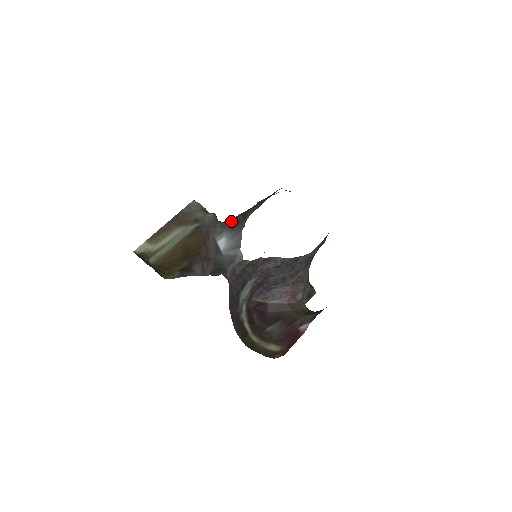
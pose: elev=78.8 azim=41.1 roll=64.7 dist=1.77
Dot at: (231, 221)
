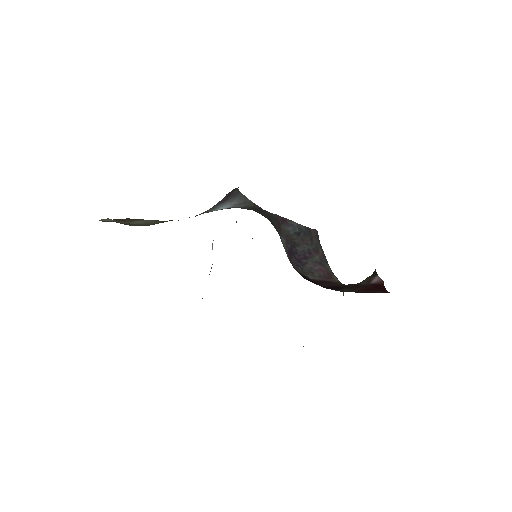
Dot at: occluded
